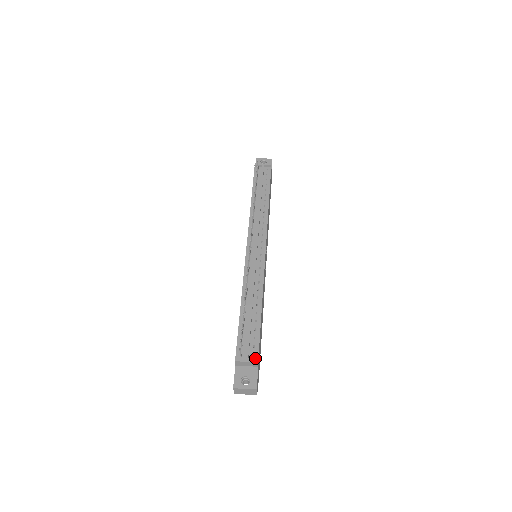
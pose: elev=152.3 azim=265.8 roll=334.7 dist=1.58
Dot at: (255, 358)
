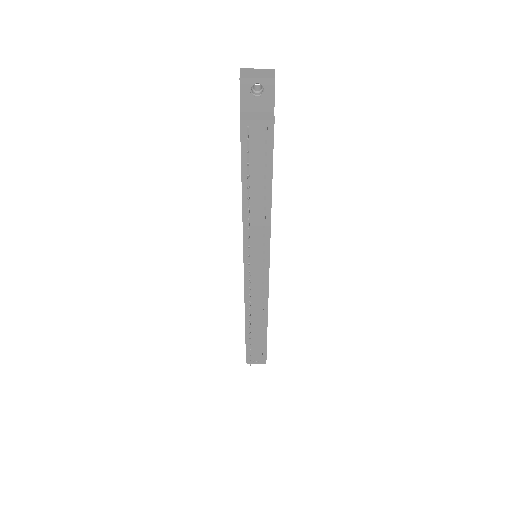
Dot at: (263, 356)
